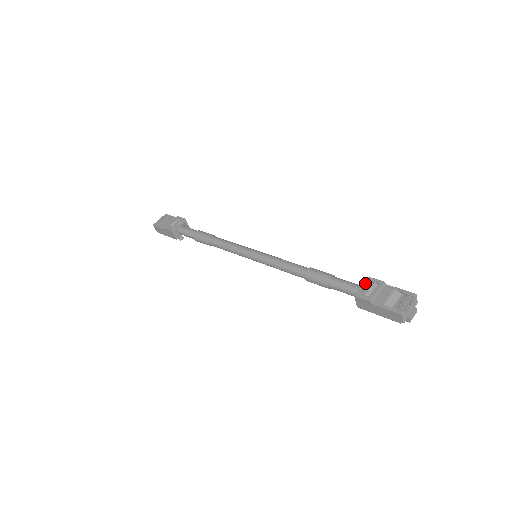
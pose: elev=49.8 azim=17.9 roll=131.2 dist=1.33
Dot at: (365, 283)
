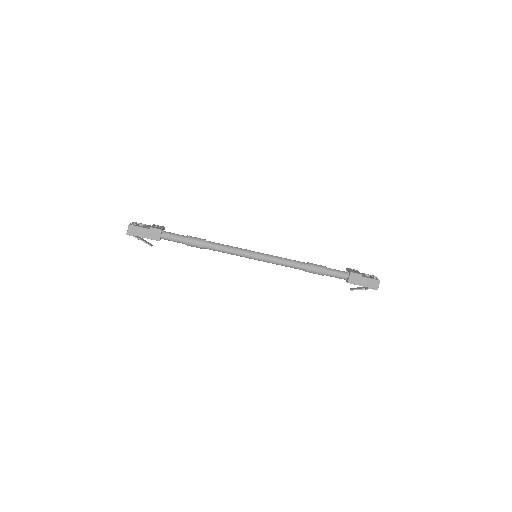
Dot at: (349, 269)
